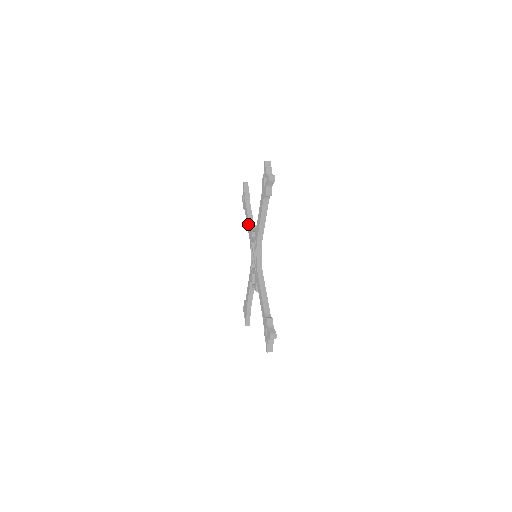
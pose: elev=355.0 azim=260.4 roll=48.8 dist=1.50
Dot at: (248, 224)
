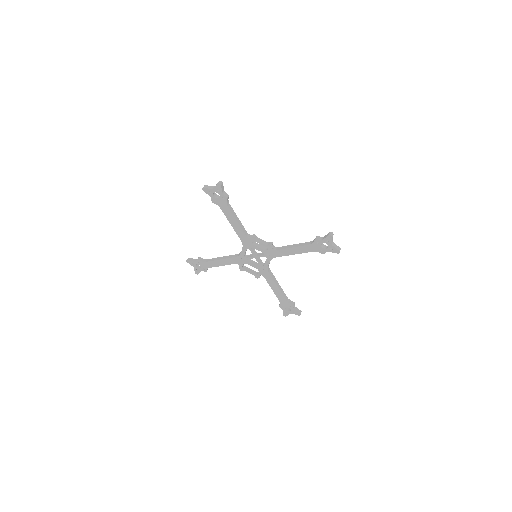
Dot at: (238, 228)
